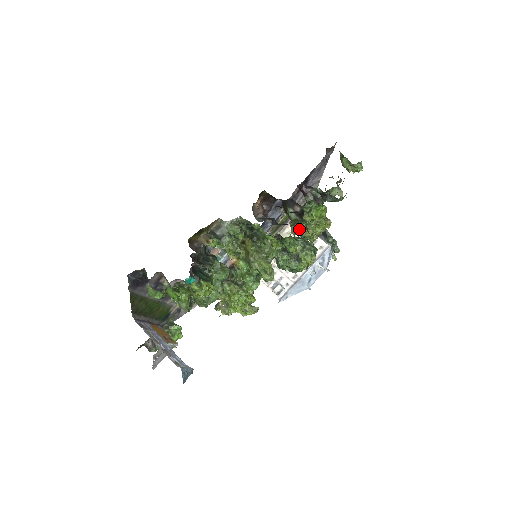
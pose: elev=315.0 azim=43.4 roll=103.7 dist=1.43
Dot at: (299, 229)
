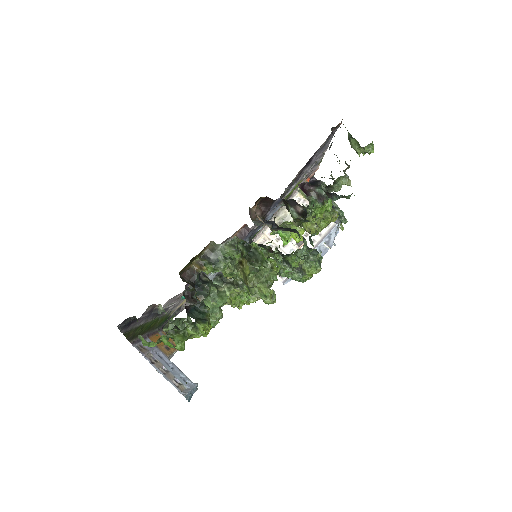
Dot at: (302, 223)
